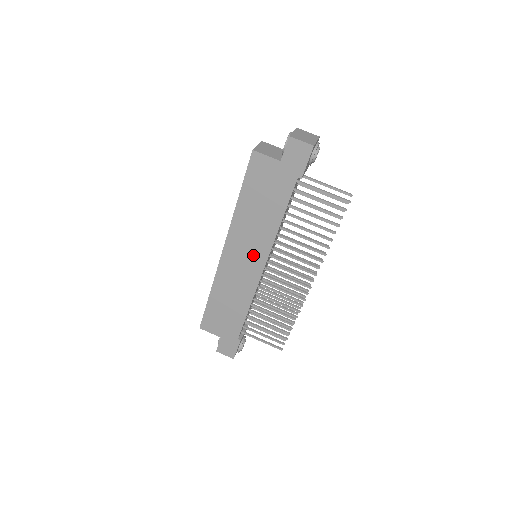
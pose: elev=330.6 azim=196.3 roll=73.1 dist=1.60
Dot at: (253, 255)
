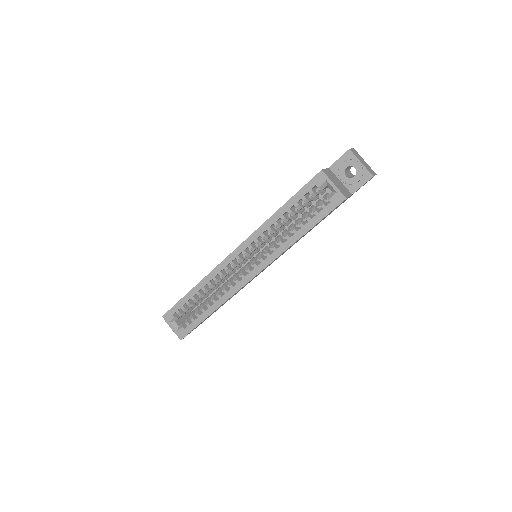
Dot at: occluded
